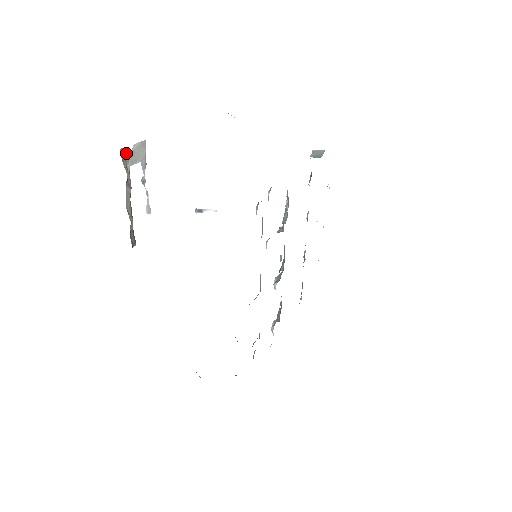
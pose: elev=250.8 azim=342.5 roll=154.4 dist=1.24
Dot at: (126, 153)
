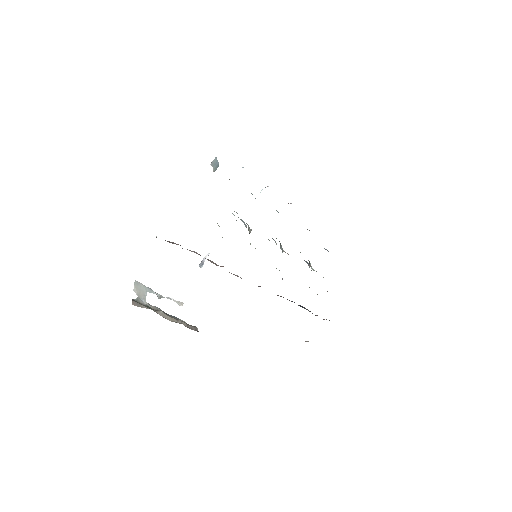
Dot at: (136, 300)
